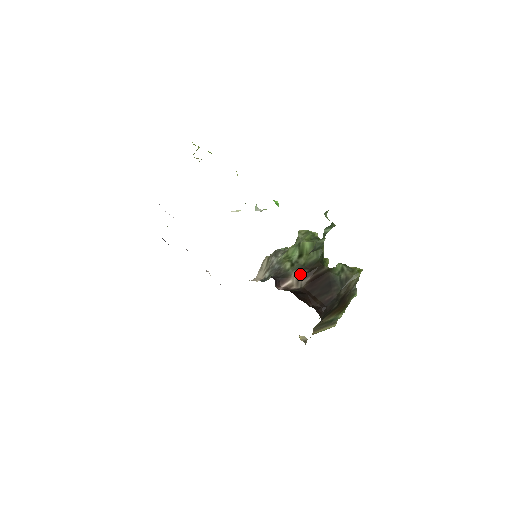
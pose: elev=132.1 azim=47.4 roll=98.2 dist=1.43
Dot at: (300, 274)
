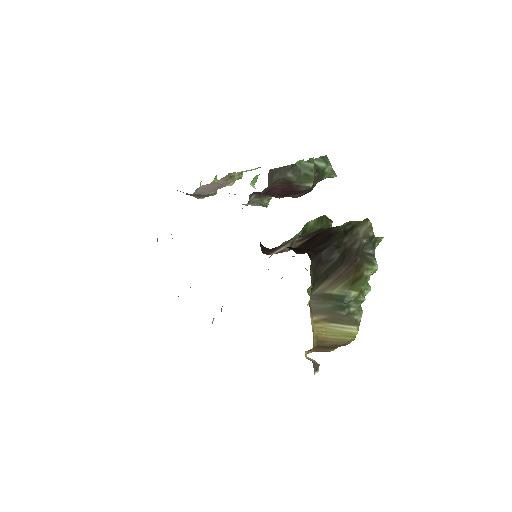
Dot at: (295, 239)
